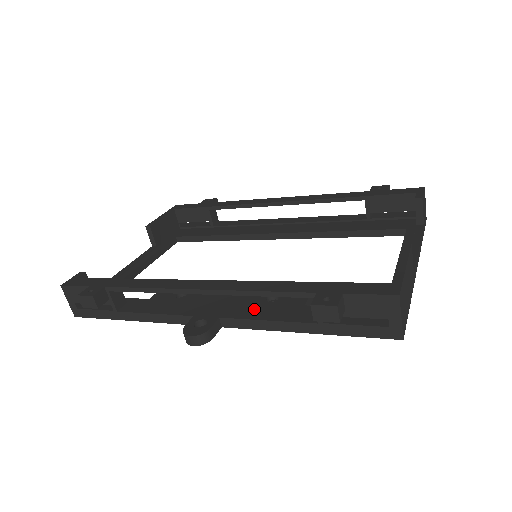
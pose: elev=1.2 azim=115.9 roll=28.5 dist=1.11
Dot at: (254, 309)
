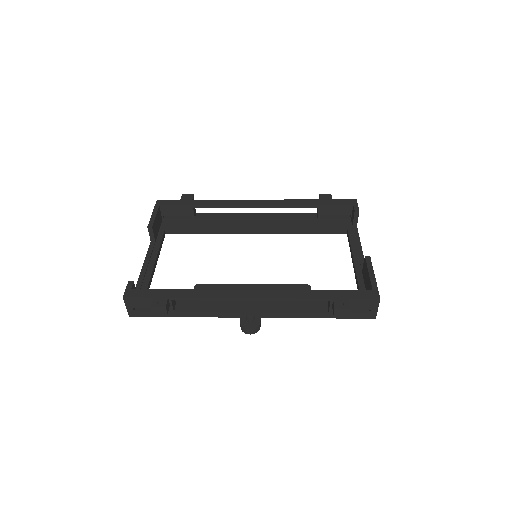
Dot at: (281, 304)
